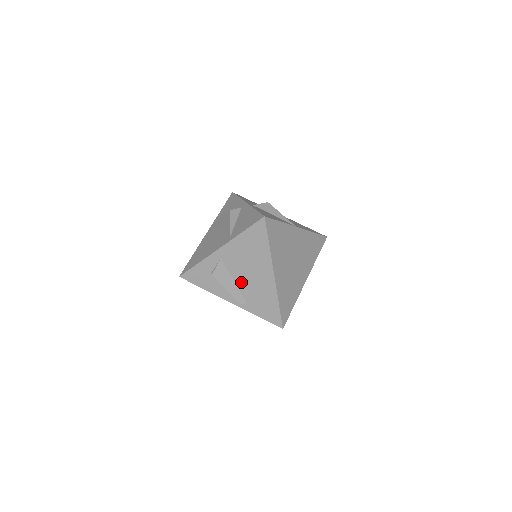
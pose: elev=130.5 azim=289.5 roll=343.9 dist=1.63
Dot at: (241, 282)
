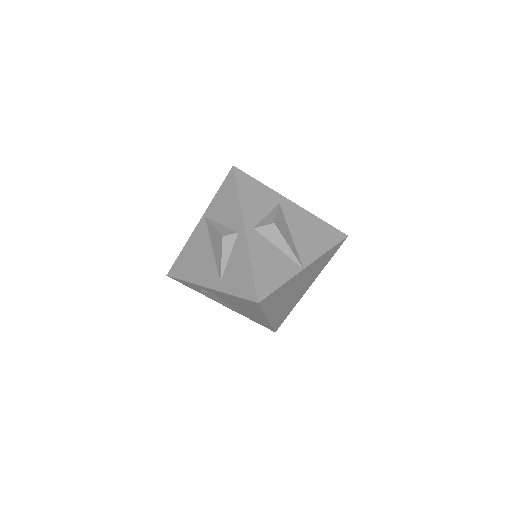
Dot at: (233, 306)
